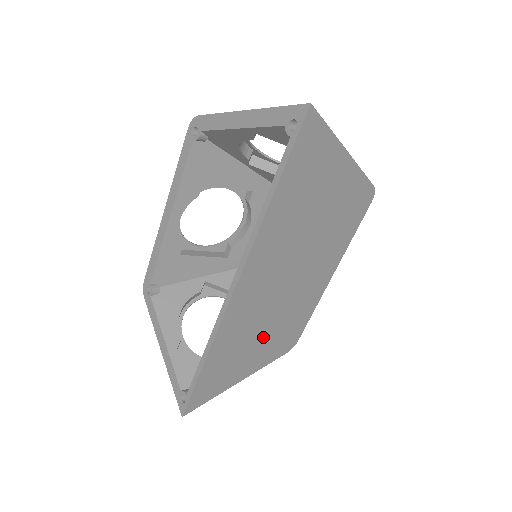
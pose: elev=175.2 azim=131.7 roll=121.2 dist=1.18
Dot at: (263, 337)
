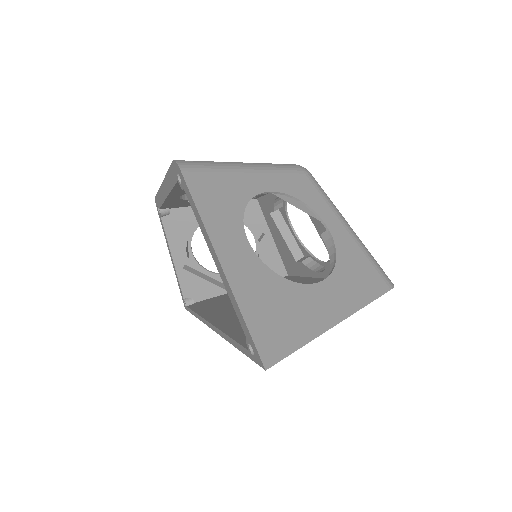
Dot at: occluded
